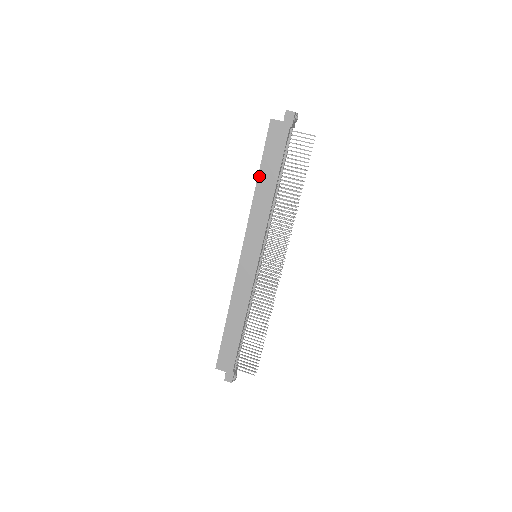
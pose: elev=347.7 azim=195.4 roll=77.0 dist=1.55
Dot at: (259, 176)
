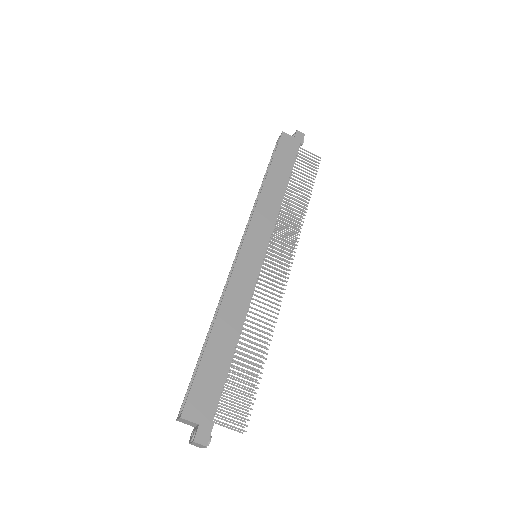
Dot at: (269, 173)
